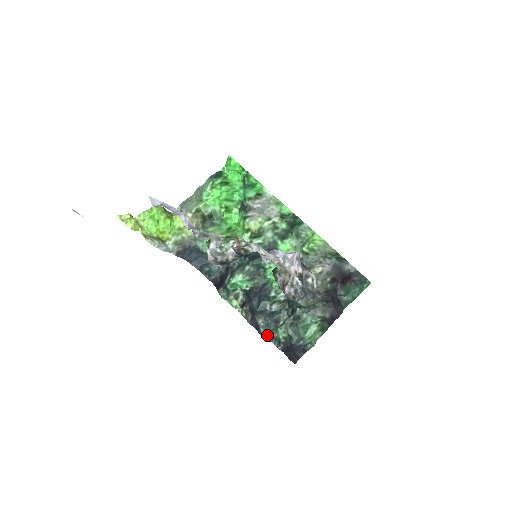
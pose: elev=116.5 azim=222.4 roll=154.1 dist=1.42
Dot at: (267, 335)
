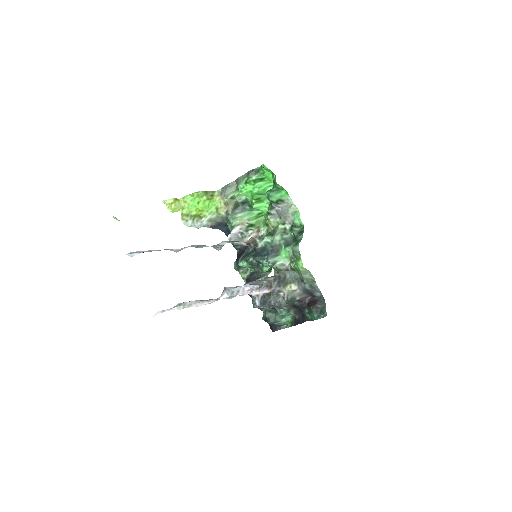
Dot at: (256, 307)
